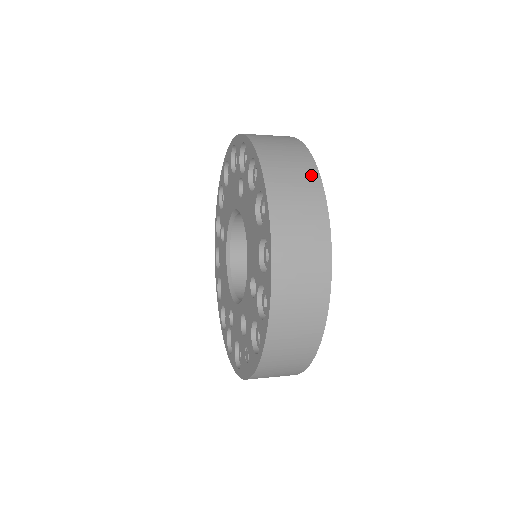
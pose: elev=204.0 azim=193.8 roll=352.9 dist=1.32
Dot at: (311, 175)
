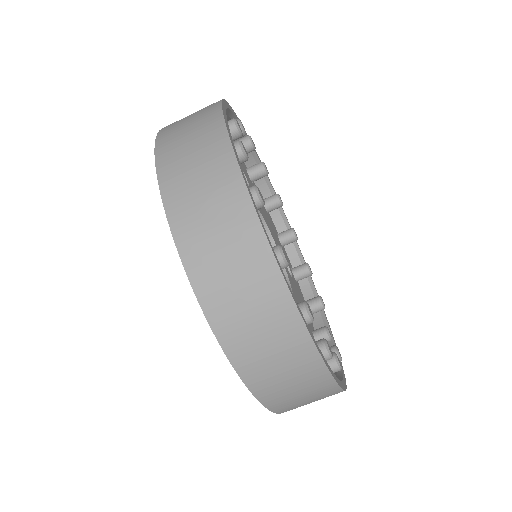
Dot at: (282, 310)
